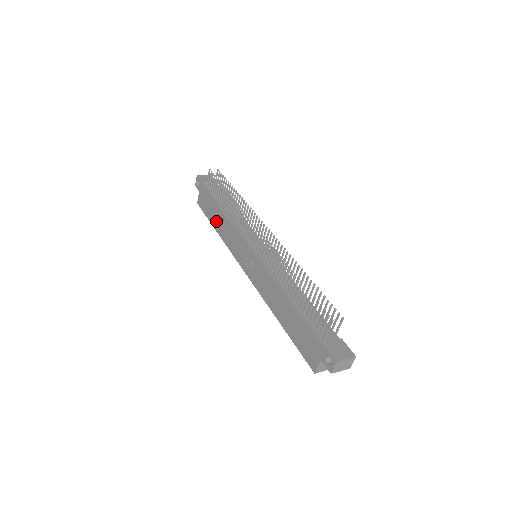
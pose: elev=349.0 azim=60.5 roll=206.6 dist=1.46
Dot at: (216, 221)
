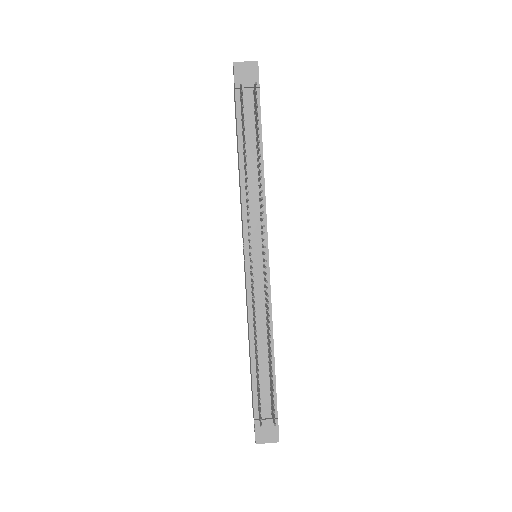
Dot at: (238, 161)
